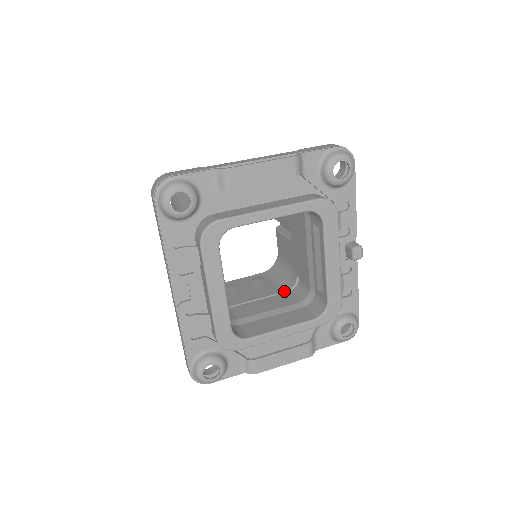
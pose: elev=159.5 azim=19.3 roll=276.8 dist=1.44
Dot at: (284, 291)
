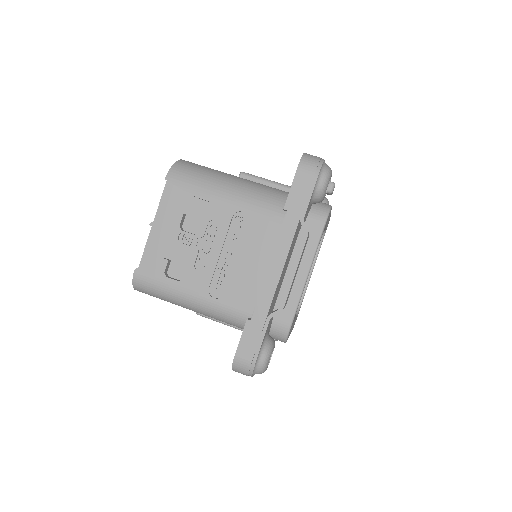
Dot at: occluded
